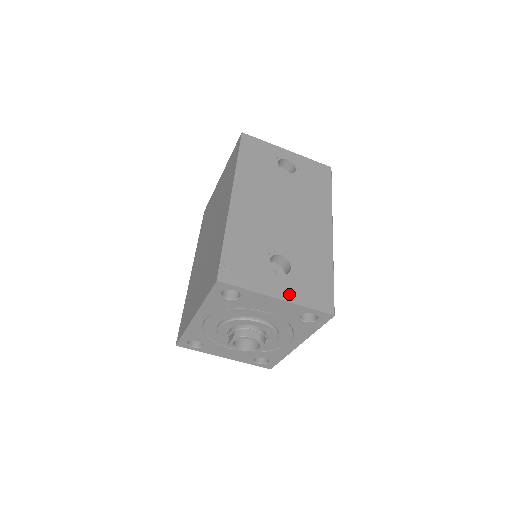
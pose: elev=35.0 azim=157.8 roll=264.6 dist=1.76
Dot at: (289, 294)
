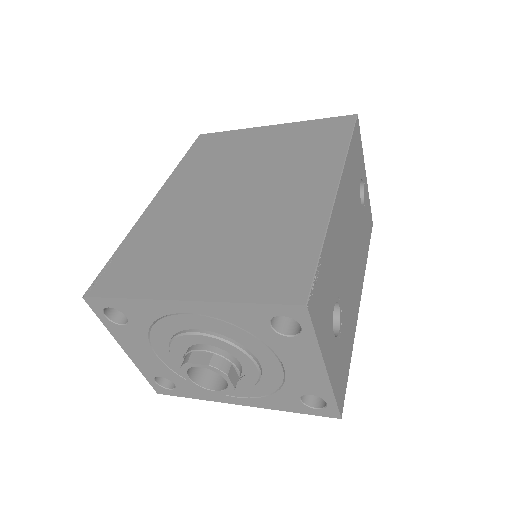
Dot at: (332, 368)
